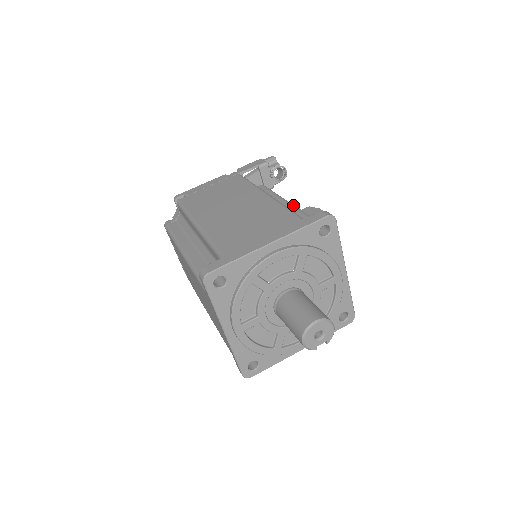
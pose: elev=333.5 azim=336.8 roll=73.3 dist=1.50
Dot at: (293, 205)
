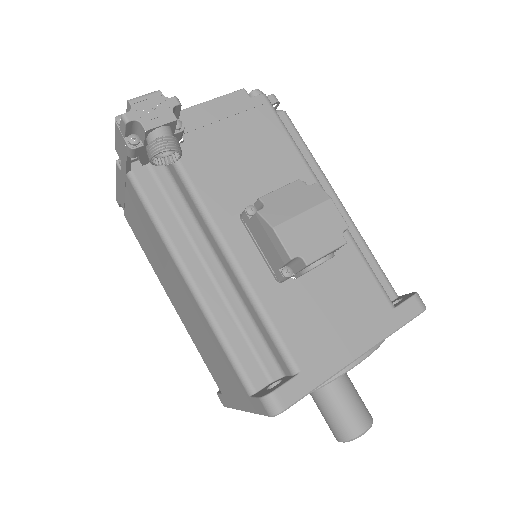
Dot at: (231, 266)
